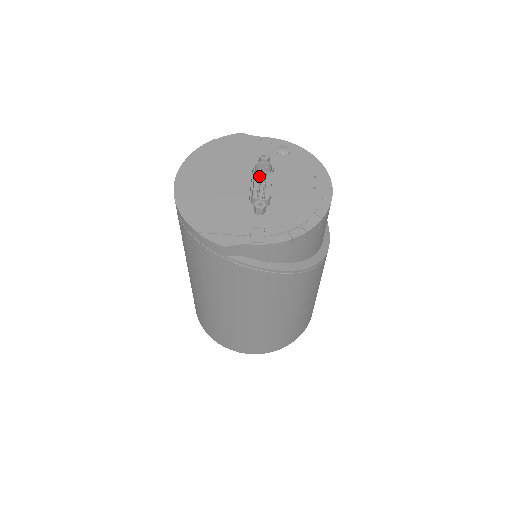
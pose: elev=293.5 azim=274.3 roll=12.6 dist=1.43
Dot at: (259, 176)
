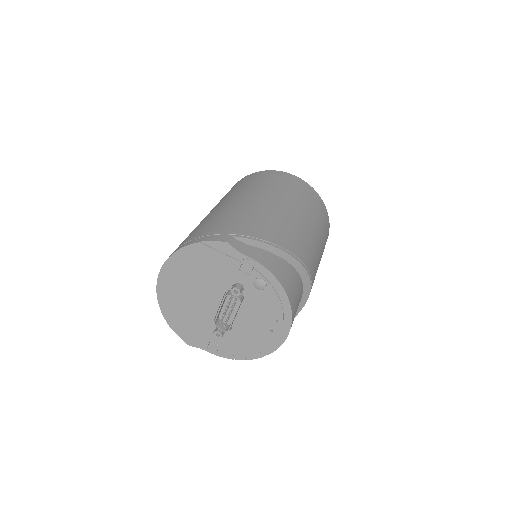
Dot at: (226, 308)
